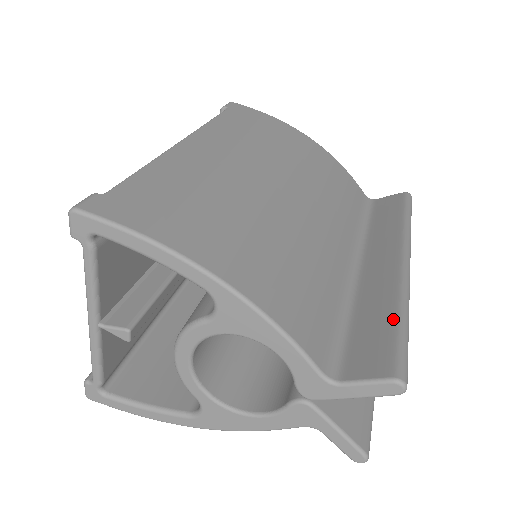
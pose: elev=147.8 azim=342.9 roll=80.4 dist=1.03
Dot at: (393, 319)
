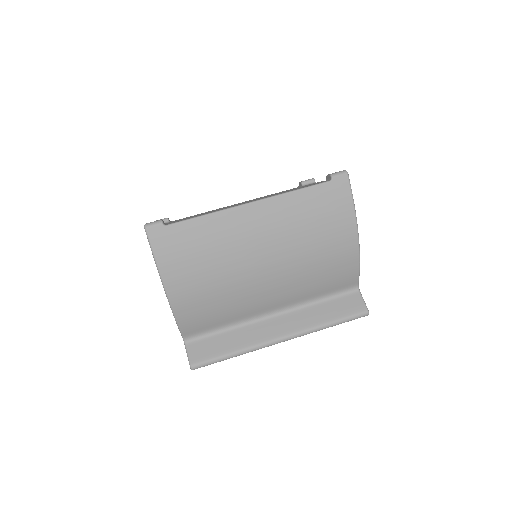
Dot at: (227, 352)
